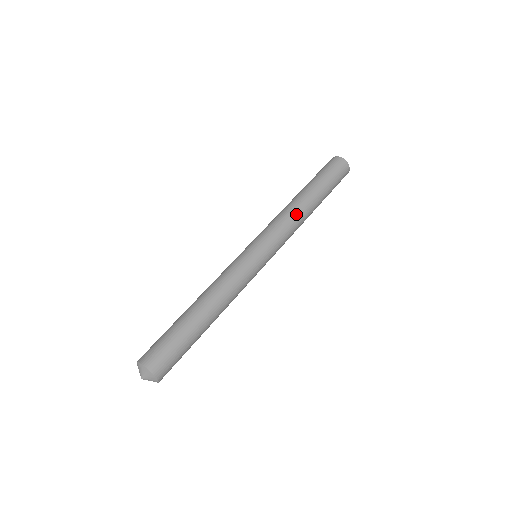
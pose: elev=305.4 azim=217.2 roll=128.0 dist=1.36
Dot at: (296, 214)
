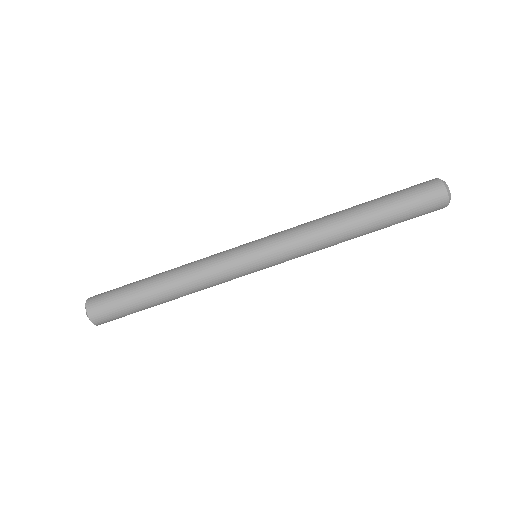
Dot at: (325, 230)
